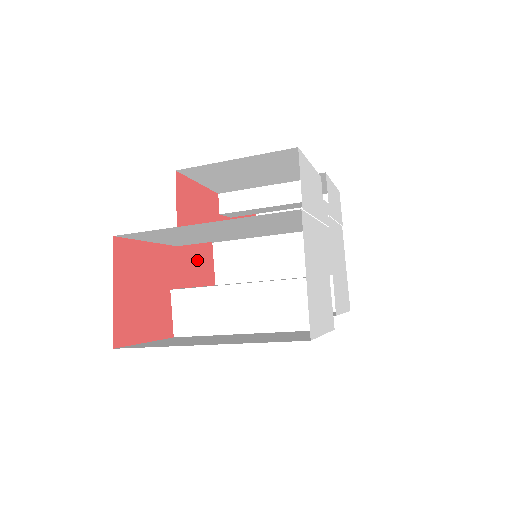
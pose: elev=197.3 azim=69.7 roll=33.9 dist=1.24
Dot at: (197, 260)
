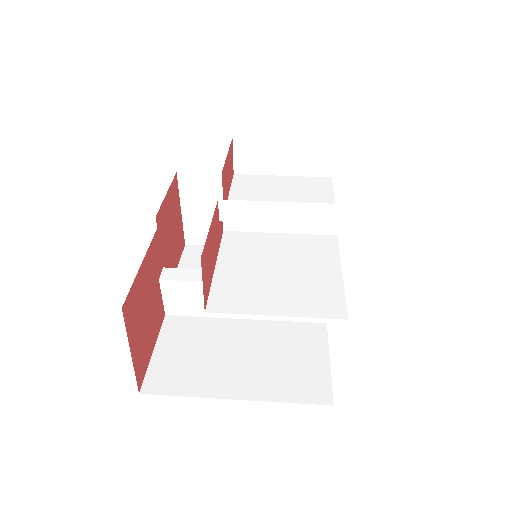
Dot at: (169, 213)
